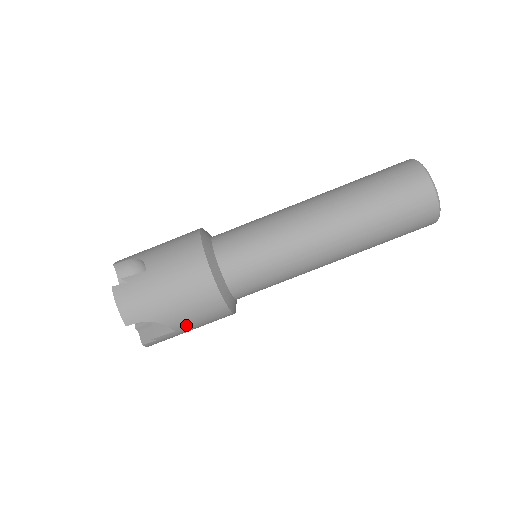
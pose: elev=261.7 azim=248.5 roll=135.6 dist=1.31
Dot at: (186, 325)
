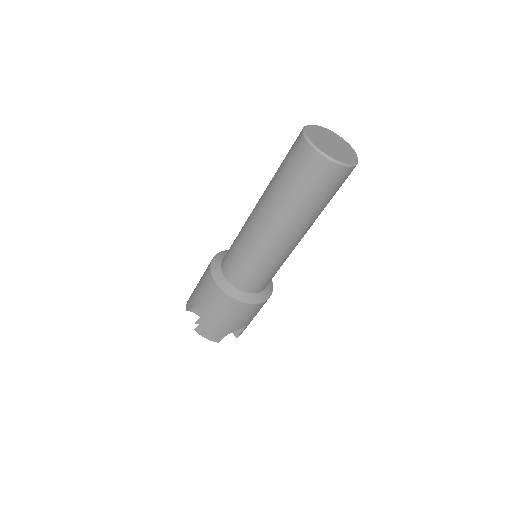
Dot at: (249, 321)
